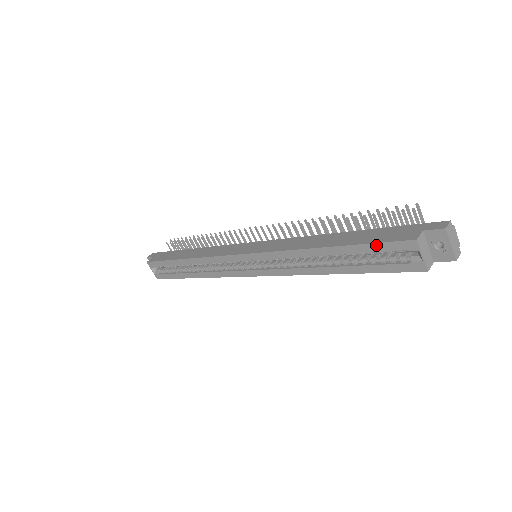
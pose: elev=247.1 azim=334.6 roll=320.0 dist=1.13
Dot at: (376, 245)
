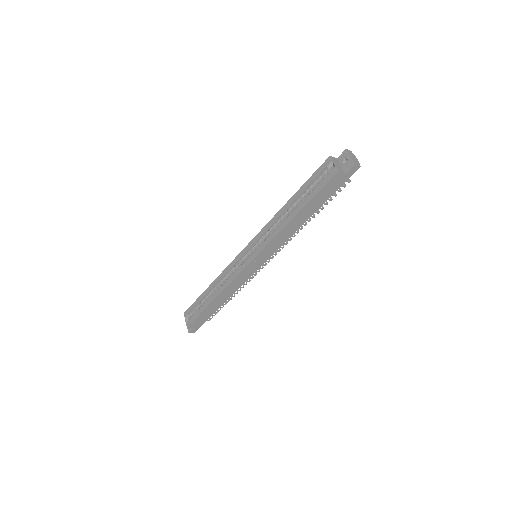
Dot at: (313, 175)
